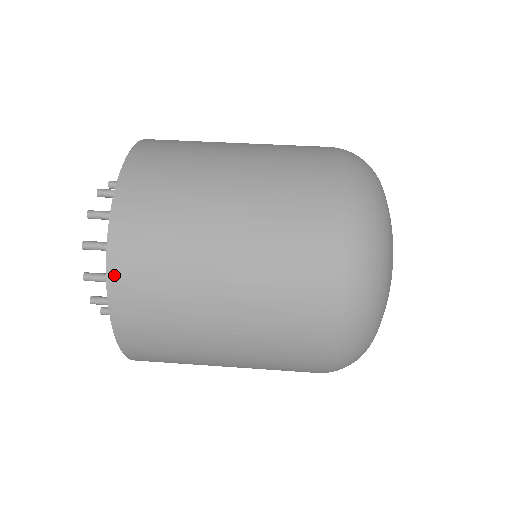
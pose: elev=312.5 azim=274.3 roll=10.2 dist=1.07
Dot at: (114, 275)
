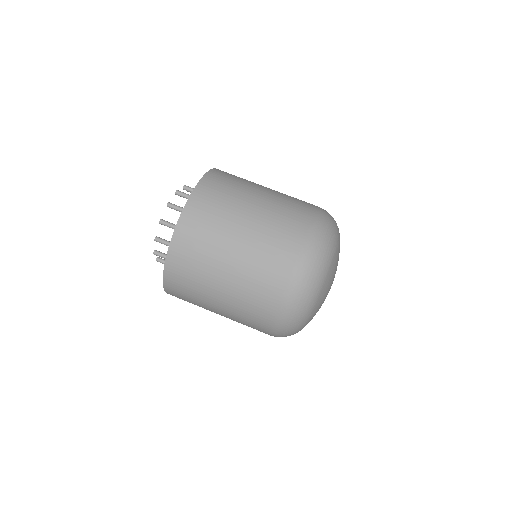
Dot at: (174, 246)
